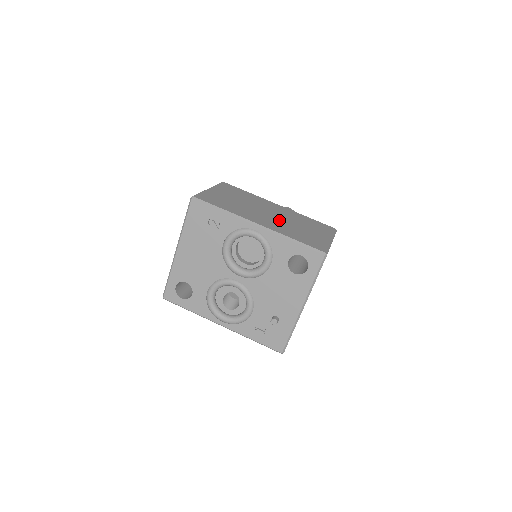
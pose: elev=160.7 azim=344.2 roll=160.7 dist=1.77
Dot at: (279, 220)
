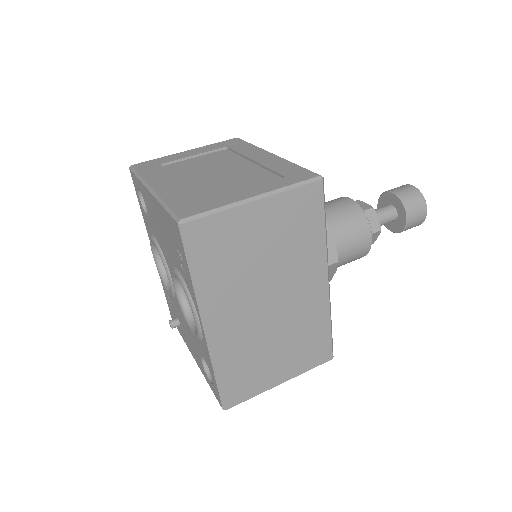
Dot at: (262, 325)
